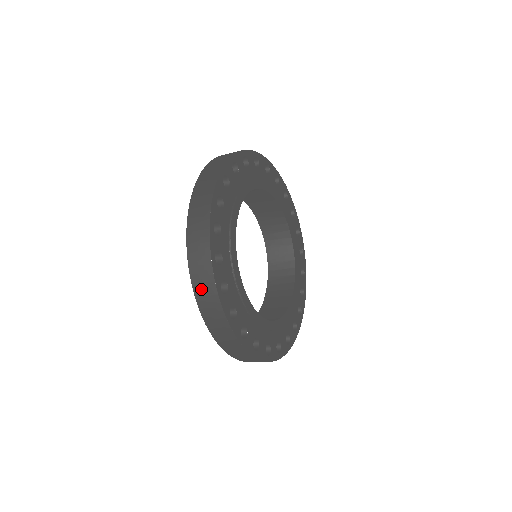
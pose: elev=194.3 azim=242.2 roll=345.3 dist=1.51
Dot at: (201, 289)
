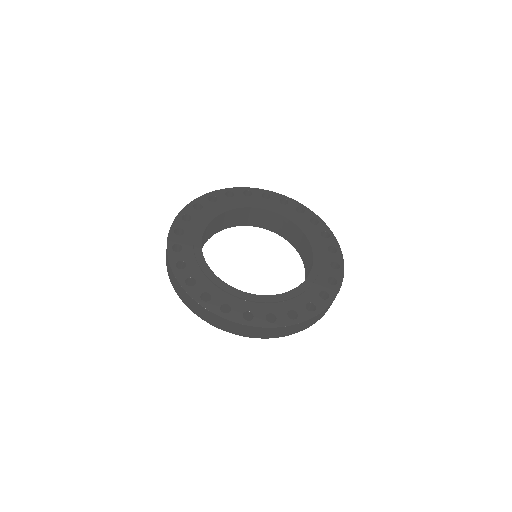
Dot at: (179, 292)
